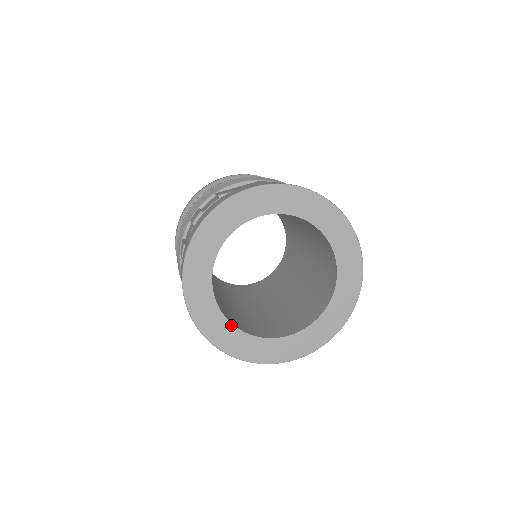
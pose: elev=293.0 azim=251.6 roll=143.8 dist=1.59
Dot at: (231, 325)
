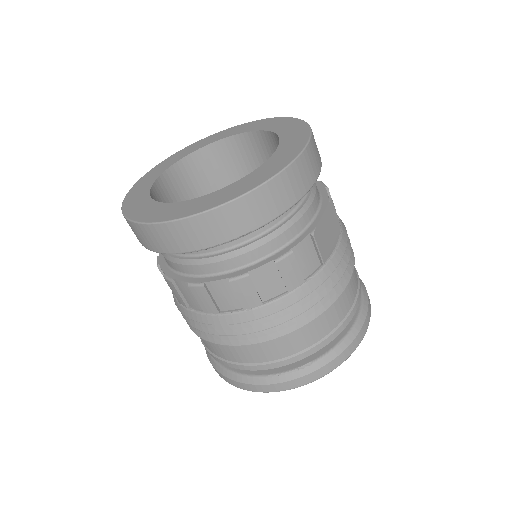
Dot at: (214, 193)
